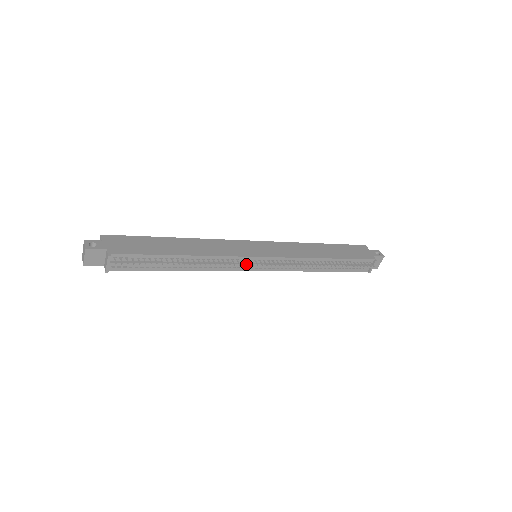
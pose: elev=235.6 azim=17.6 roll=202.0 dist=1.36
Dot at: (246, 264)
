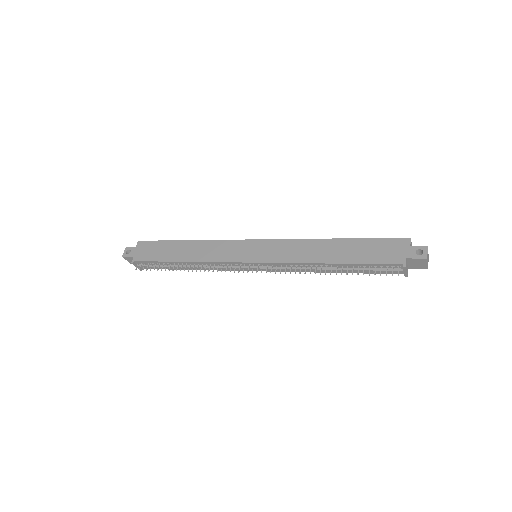
Dot at: (237, 268)
